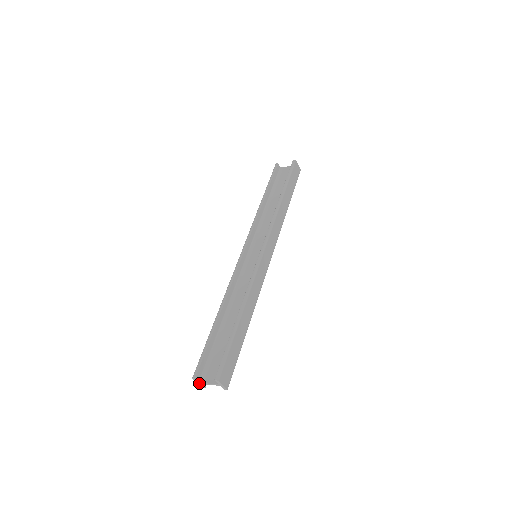
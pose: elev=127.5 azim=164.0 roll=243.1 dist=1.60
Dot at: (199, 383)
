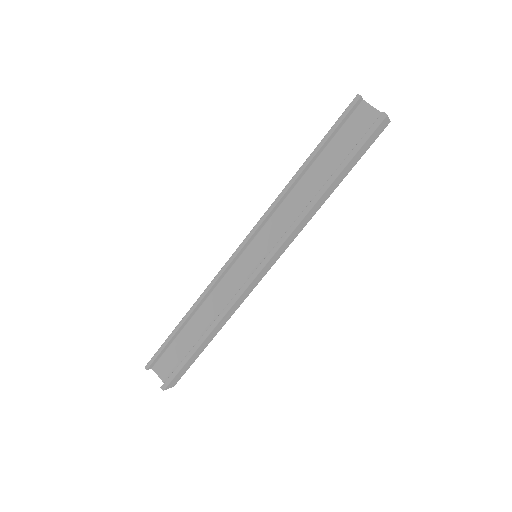
Dot at: (152, 367)
